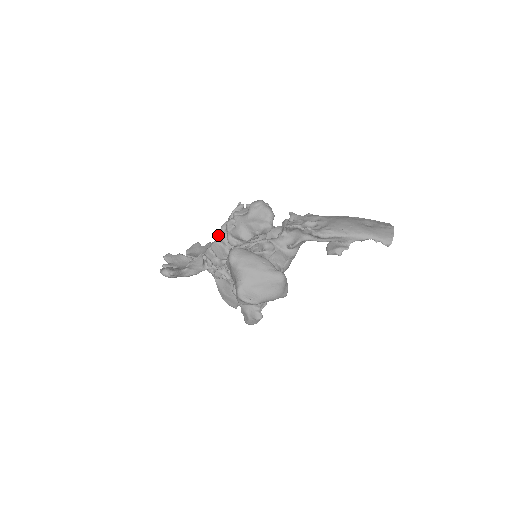
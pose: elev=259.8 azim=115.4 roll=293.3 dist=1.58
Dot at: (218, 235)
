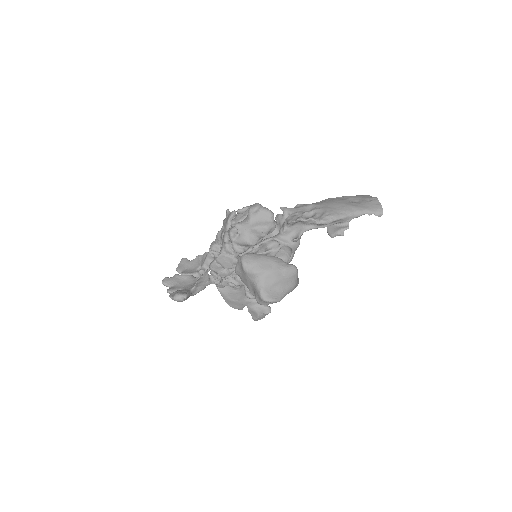
Dot at: (212, 246)
